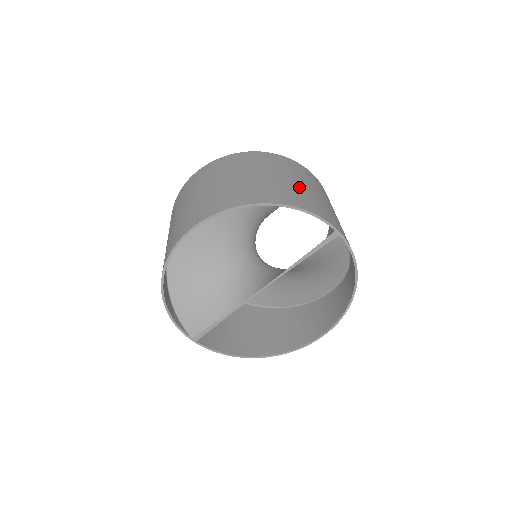
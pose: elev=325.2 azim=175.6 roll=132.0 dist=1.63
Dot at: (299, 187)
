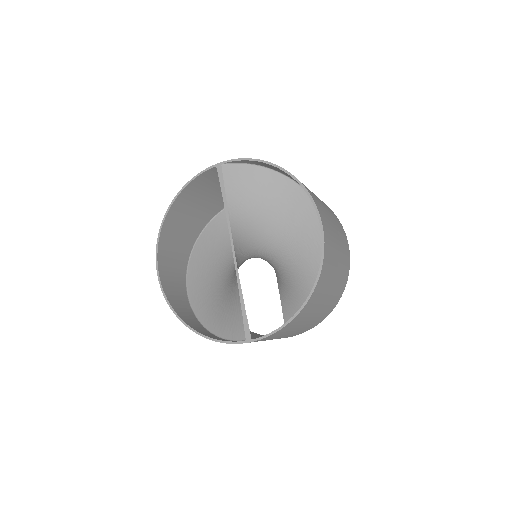
Dot at: (210, 191)
